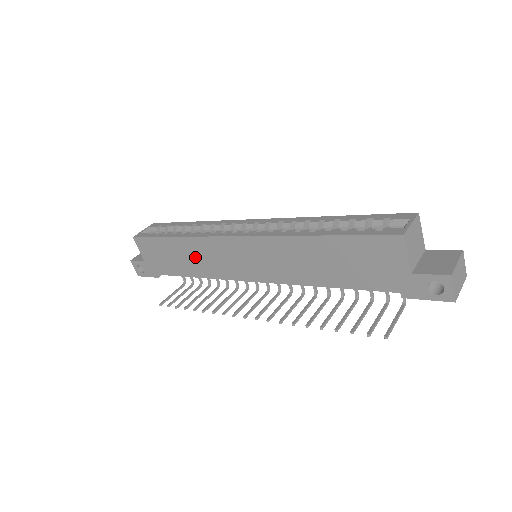
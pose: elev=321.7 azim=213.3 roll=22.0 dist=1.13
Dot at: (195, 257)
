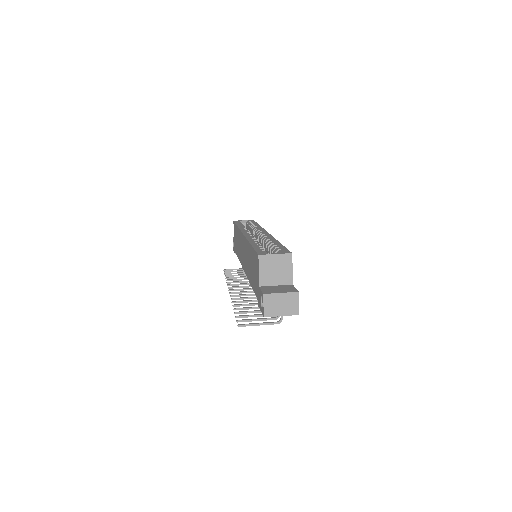
Dot at: occluded
